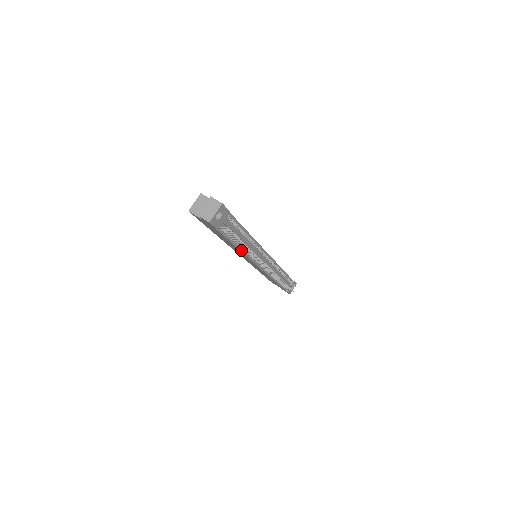
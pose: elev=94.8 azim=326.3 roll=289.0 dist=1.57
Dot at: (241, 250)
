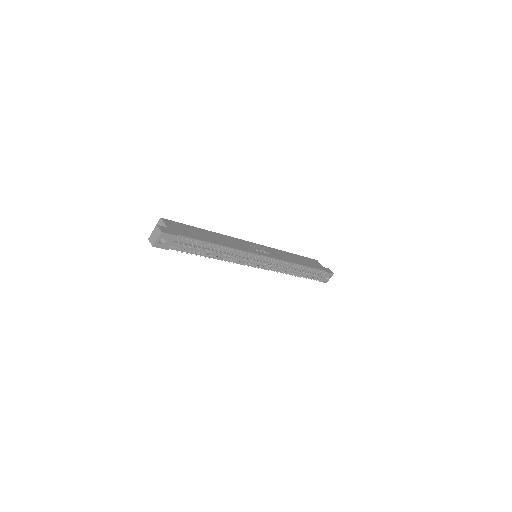
Dot at: occluded
